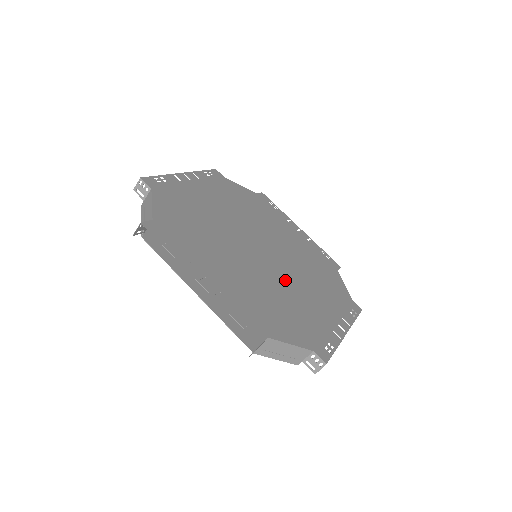
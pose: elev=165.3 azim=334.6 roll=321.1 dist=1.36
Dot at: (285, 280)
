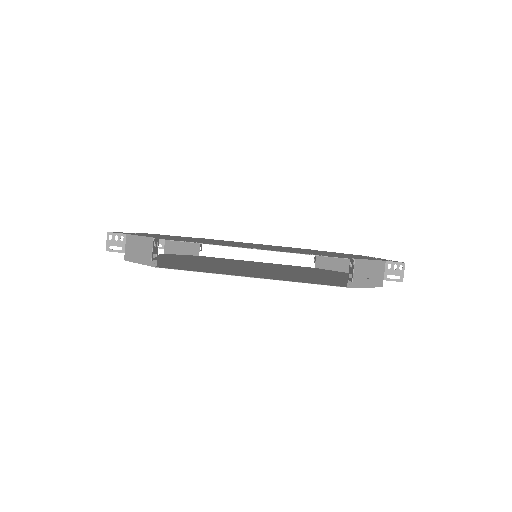
Dot at: (300, 250)
